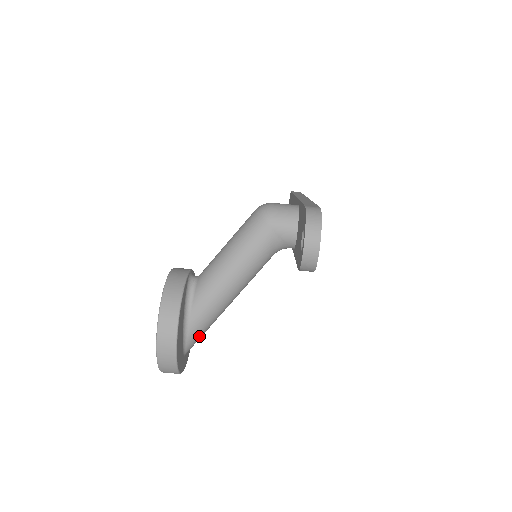
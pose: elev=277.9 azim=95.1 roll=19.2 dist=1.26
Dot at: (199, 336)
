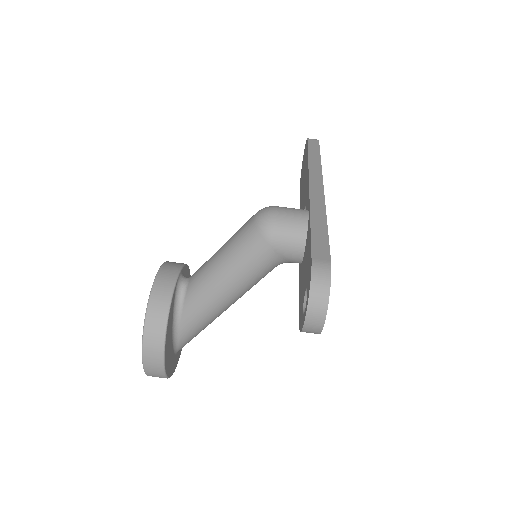
Dot at: (191, 339)
